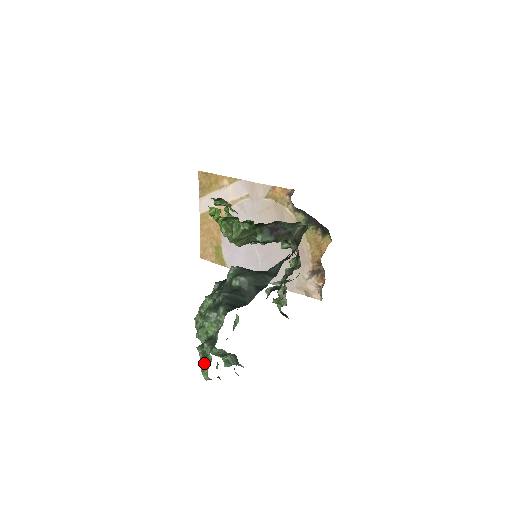
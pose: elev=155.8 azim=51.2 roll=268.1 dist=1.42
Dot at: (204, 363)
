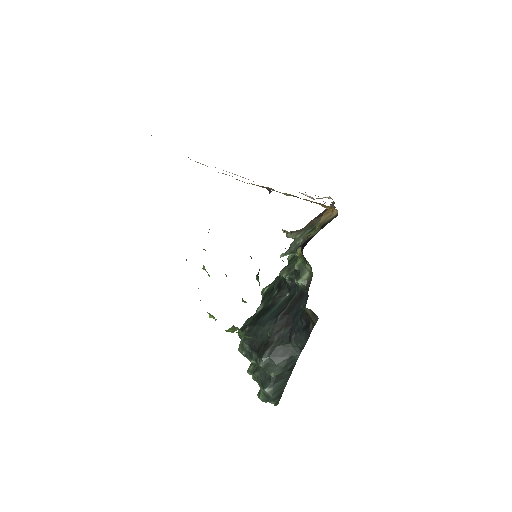
Dot at: occluded
